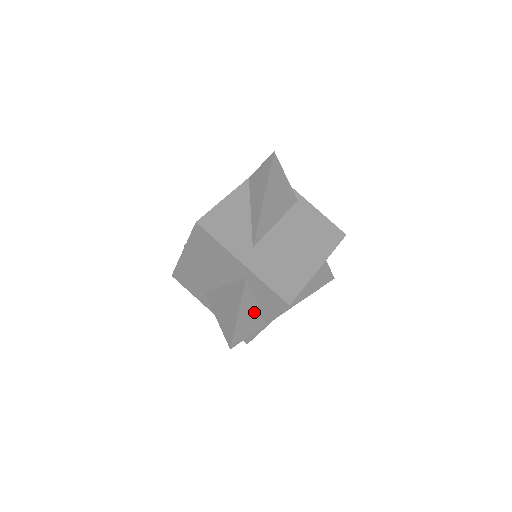
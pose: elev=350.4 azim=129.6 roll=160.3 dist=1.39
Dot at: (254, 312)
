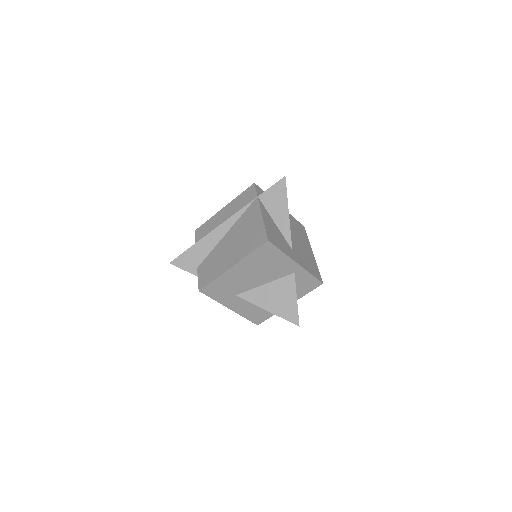
Dot at: occluded
